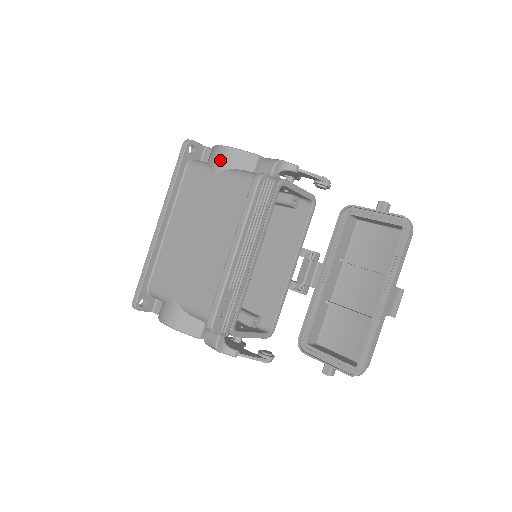
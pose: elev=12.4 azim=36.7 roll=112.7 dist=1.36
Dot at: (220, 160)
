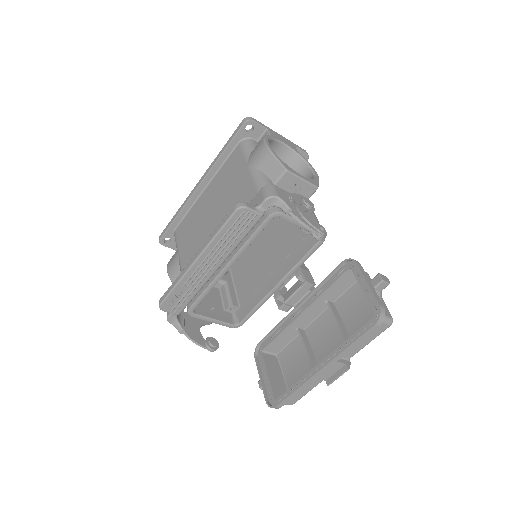
Dot at: (256, 156)
